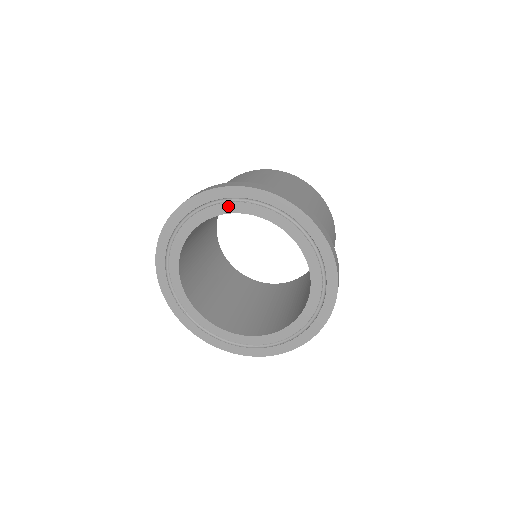
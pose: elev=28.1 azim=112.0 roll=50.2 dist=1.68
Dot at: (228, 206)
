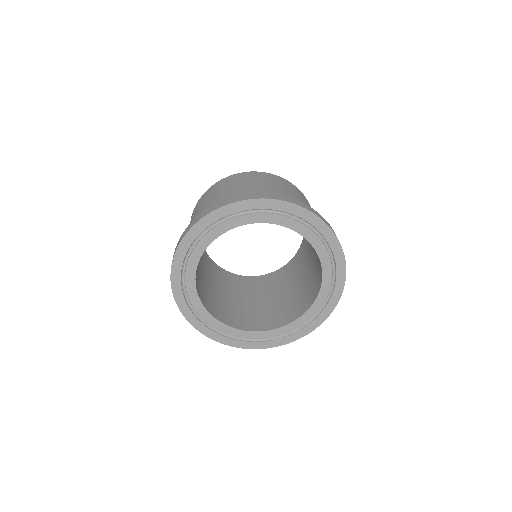
Dot at: (269, 217)
